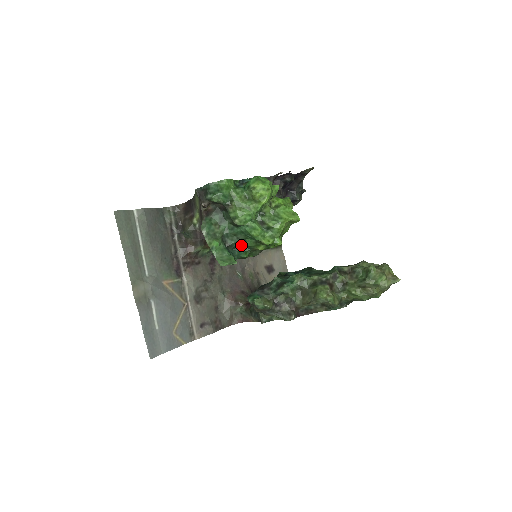
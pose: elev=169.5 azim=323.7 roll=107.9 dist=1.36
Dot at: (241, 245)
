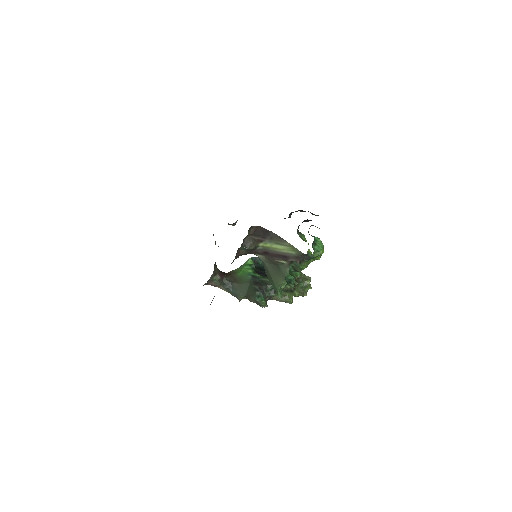
Dot at: occluded
